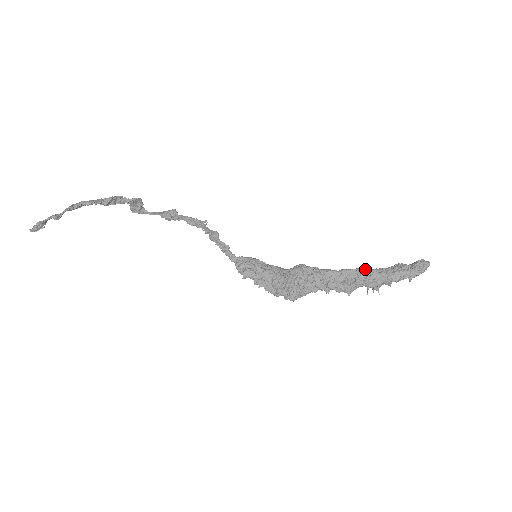
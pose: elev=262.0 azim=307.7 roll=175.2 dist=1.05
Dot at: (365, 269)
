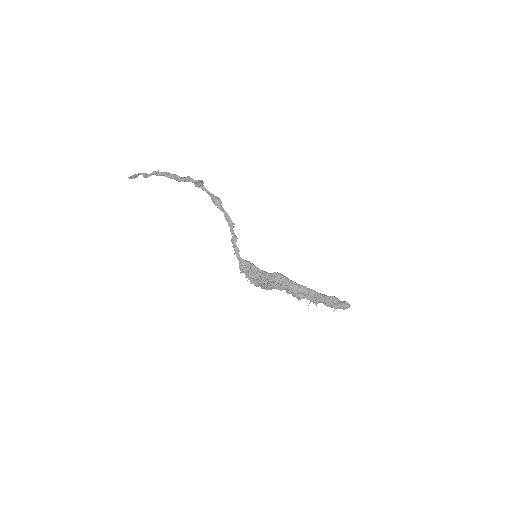
Dot at: (314, 292)
